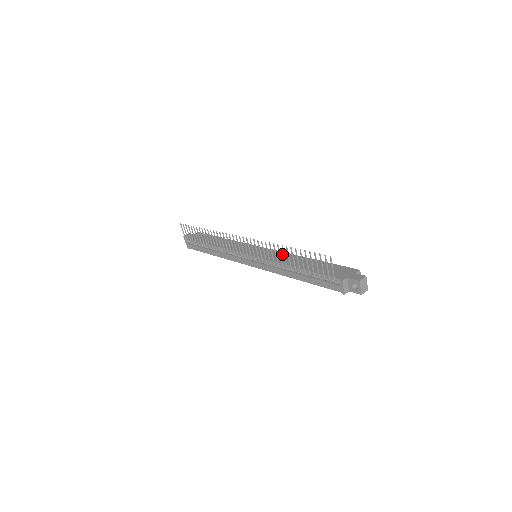
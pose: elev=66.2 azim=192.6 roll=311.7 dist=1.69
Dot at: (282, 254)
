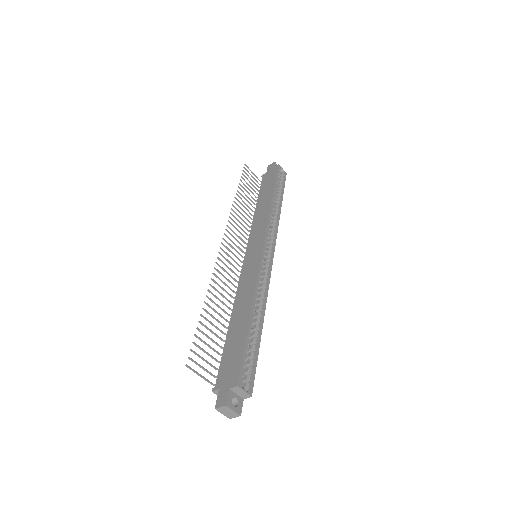
Dot at: (252, 279)
